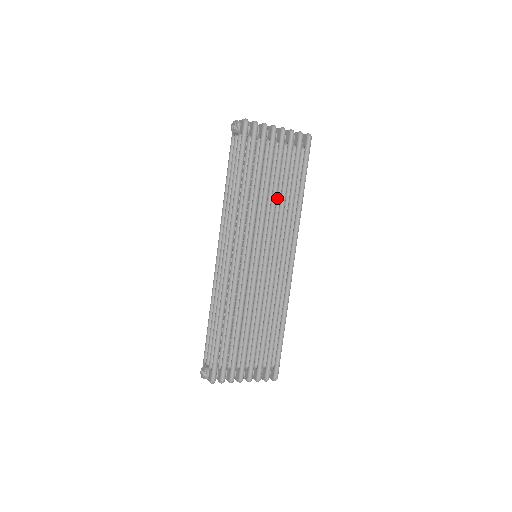
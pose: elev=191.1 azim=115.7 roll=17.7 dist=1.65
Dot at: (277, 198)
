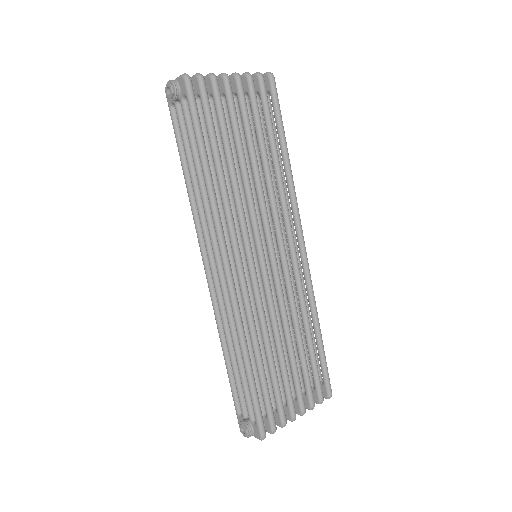
Dot at: occluded
